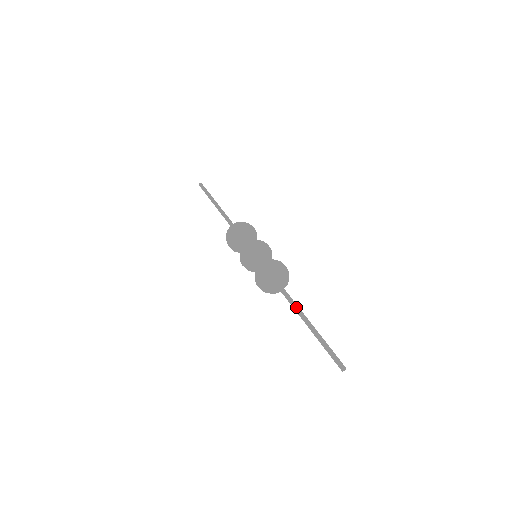
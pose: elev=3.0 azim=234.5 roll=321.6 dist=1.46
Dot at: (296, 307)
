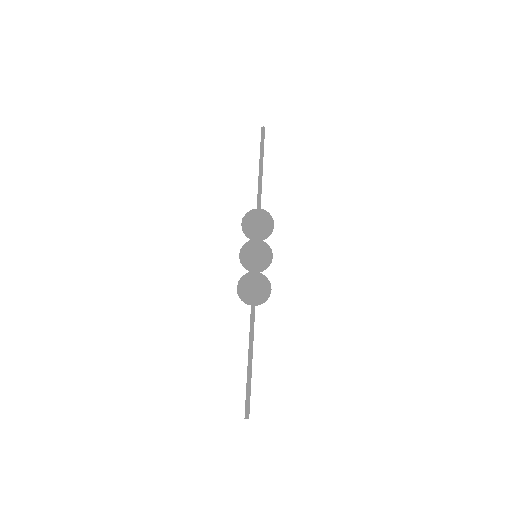
Dot at: (250, 336)
